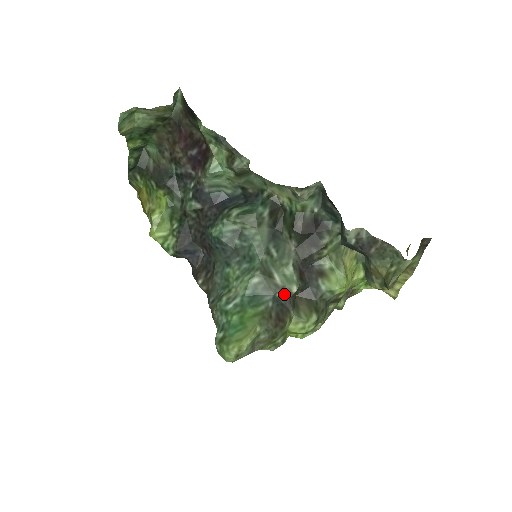
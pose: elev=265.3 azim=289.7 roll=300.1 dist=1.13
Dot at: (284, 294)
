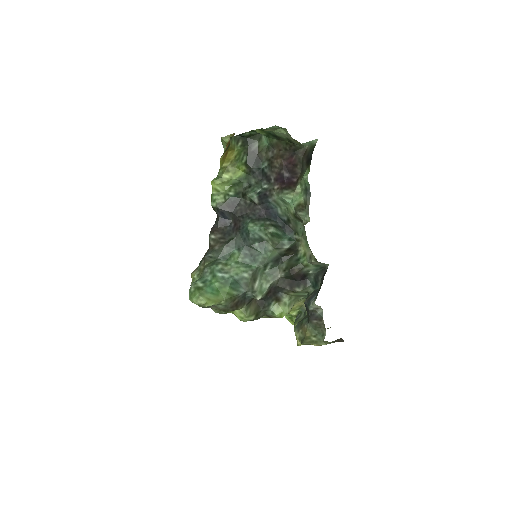
Dot at: (251, 295)
